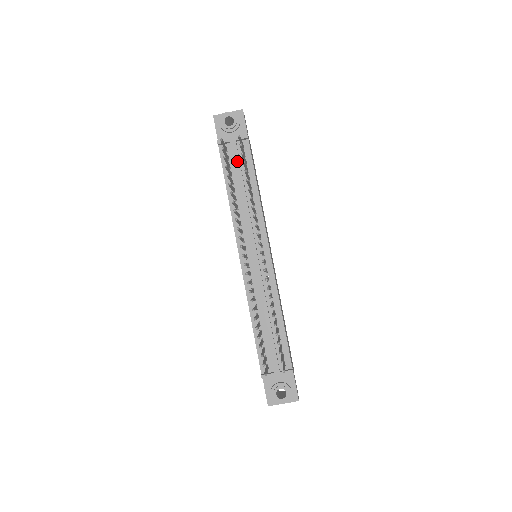
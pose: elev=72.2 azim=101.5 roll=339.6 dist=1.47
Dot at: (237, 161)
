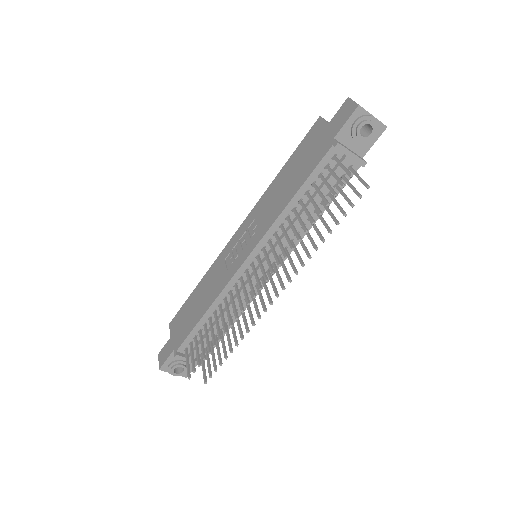
Dot at: (332, 180)
